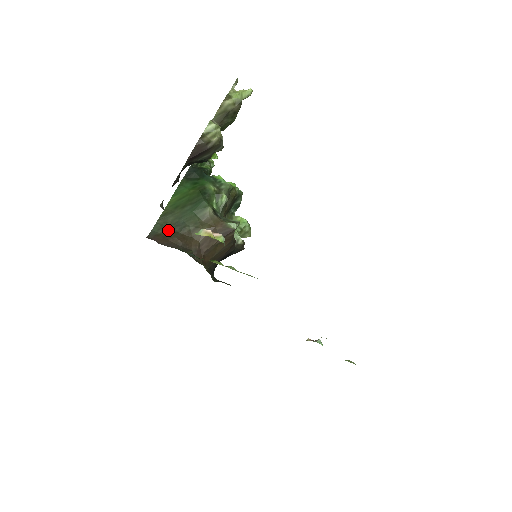
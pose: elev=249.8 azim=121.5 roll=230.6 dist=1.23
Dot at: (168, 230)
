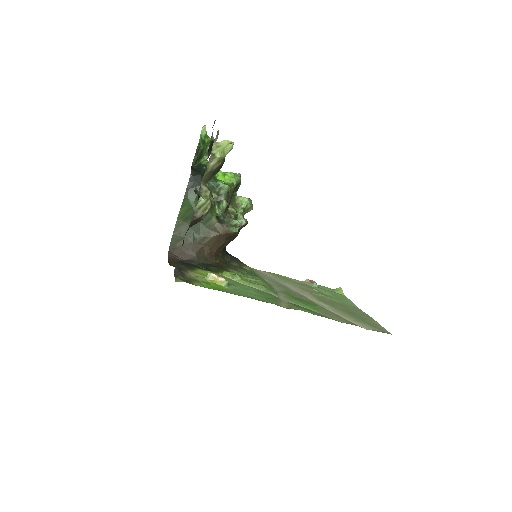
Dot at: occluded
